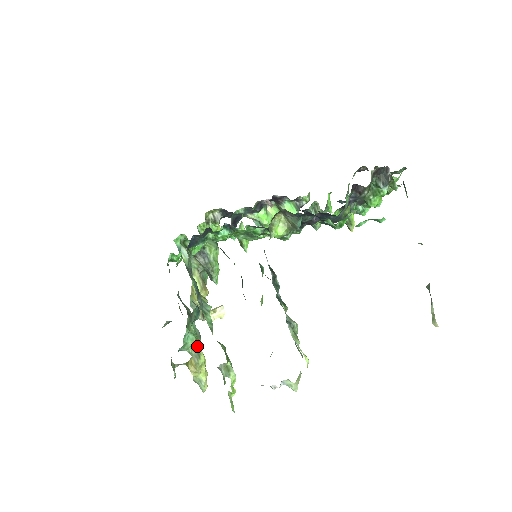
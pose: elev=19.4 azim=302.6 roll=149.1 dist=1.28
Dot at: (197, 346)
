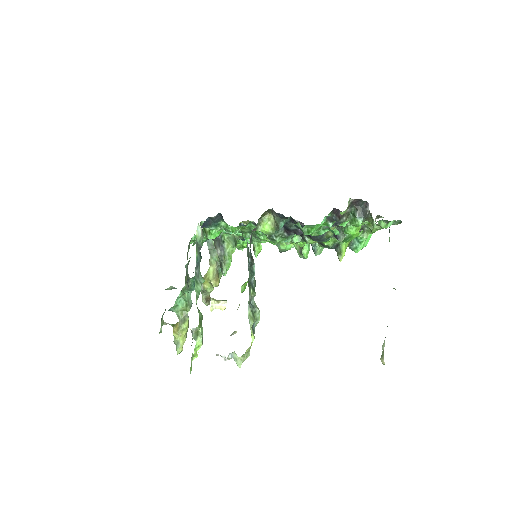
Dot at: (186, 313)
